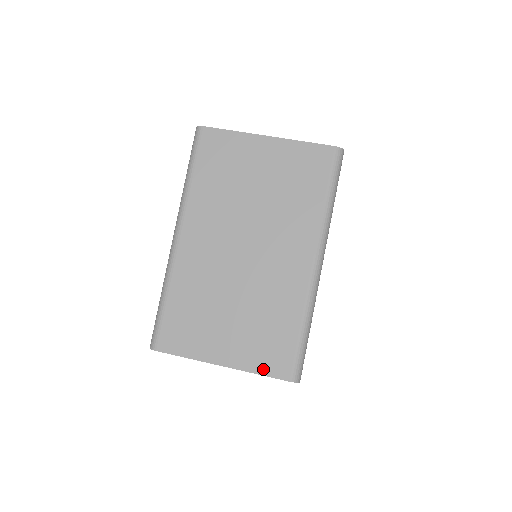
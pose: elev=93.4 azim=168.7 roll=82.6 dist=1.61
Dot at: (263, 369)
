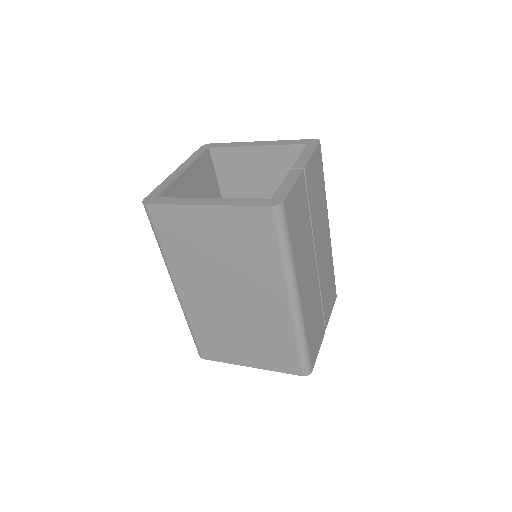
Dot at: (280, 369)
